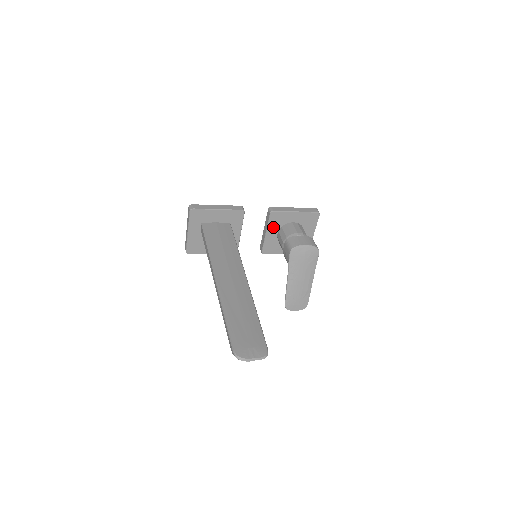
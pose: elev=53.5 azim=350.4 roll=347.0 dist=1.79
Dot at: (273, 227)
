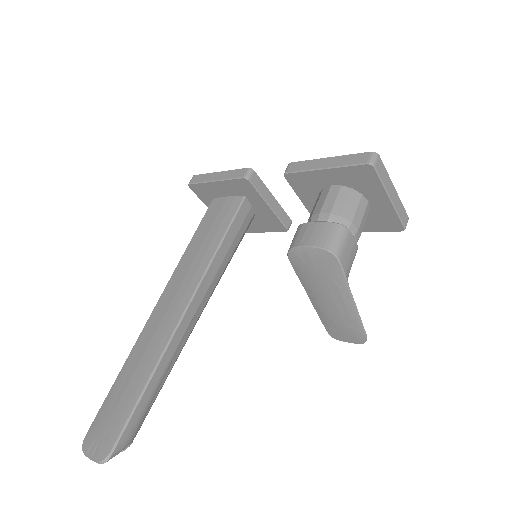
Dot at: (307, 195)
